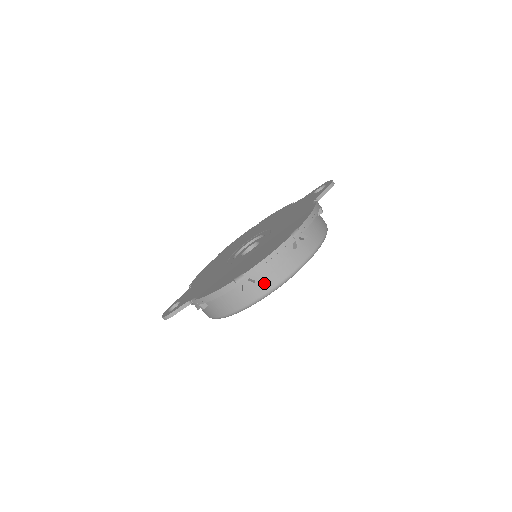
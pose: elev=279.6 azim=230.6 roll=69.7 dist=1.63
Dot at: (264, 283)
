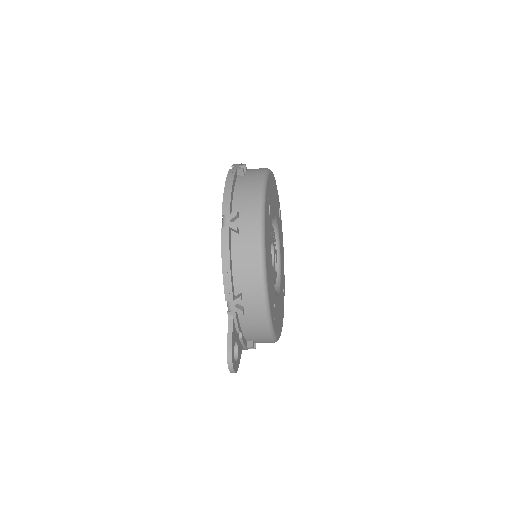
Dot at: (248, 207)
